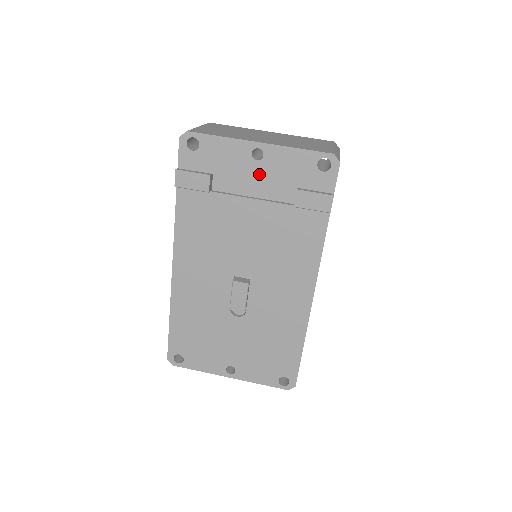
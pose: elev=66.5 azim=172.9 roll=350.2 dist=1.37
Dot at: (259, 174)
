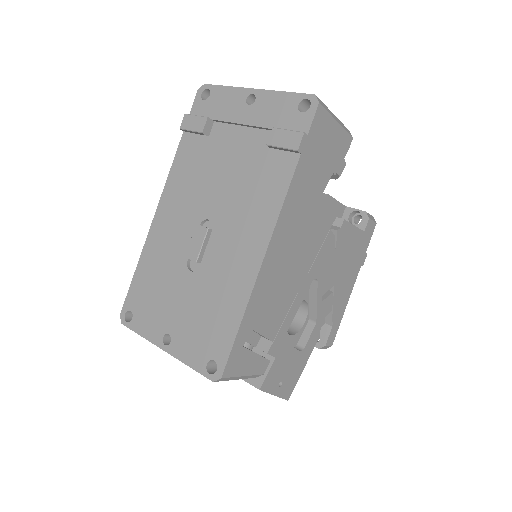
Dot at: (248, 118)
